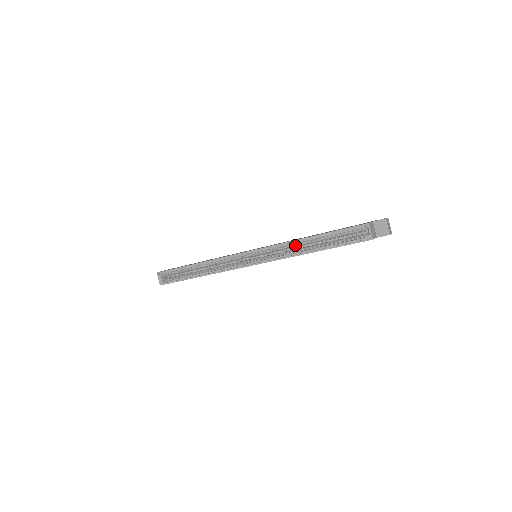
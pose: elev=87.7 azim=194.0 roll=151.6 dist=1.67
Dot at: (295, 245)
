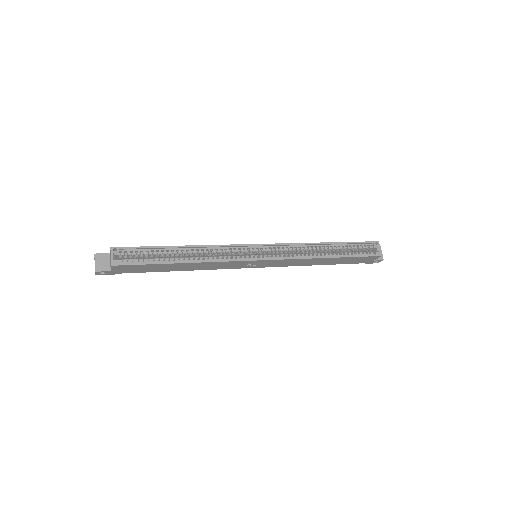
Dot at: (310, 248)
